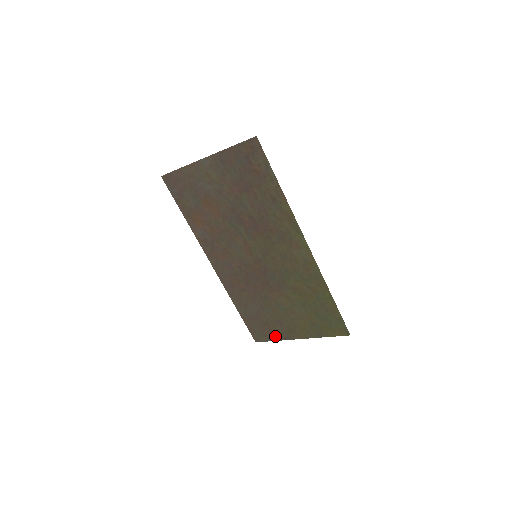
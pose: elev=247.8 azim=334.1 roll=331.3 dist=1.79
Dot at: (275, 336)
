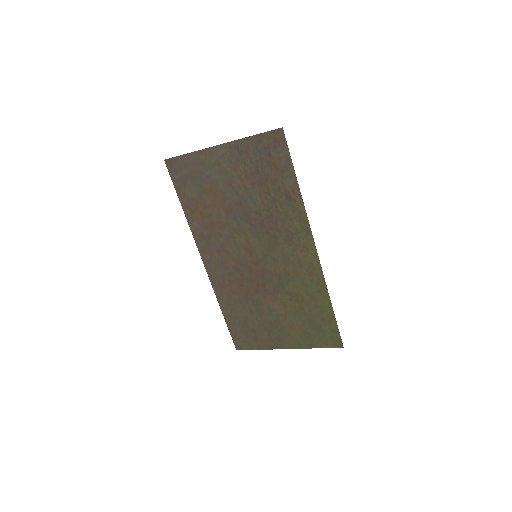
Dot at: (260, 344)
